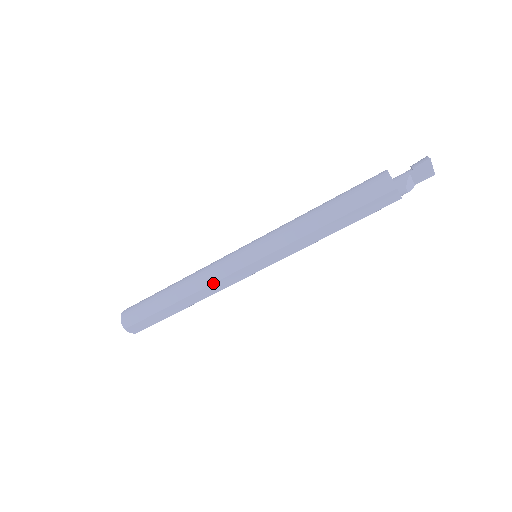
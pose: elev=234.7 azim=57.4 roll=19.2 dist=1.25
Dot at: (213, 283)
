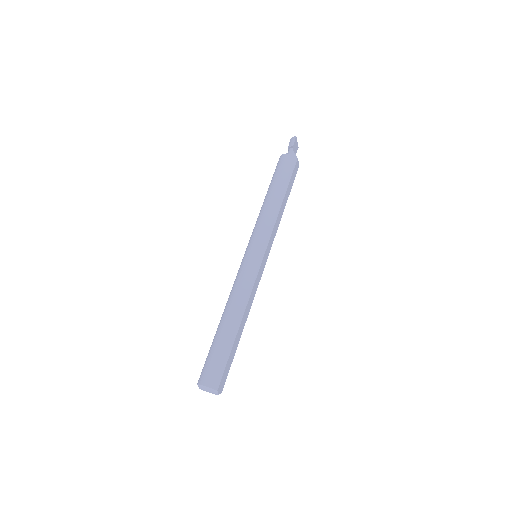
Dot at: (251, 291)
